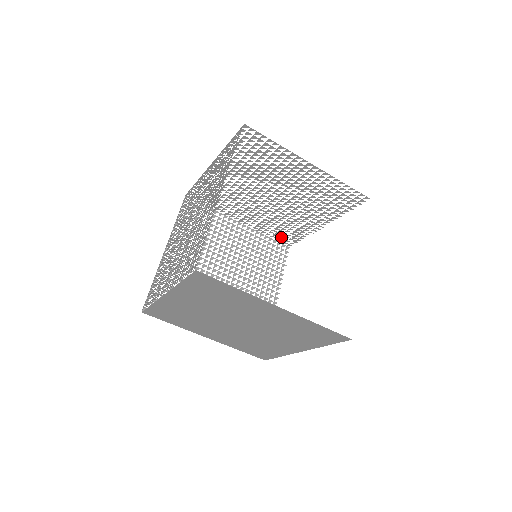
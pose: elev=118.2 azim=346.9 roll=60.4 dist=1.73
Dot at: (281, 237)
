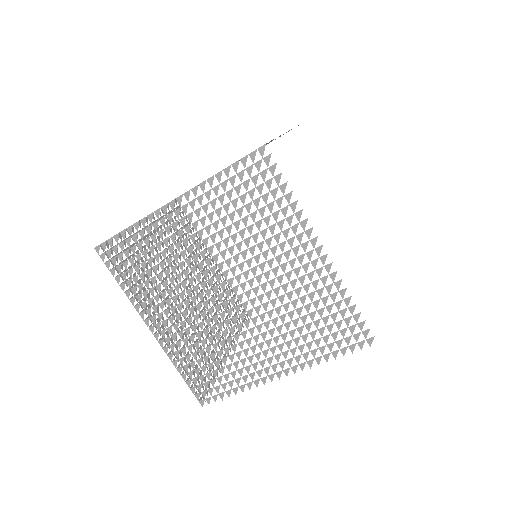
Dot at: occluded
